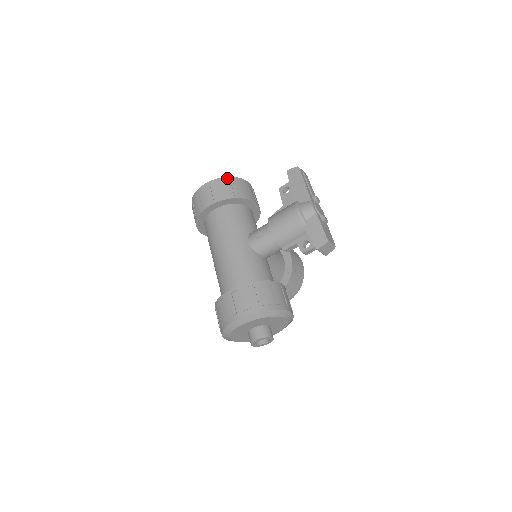
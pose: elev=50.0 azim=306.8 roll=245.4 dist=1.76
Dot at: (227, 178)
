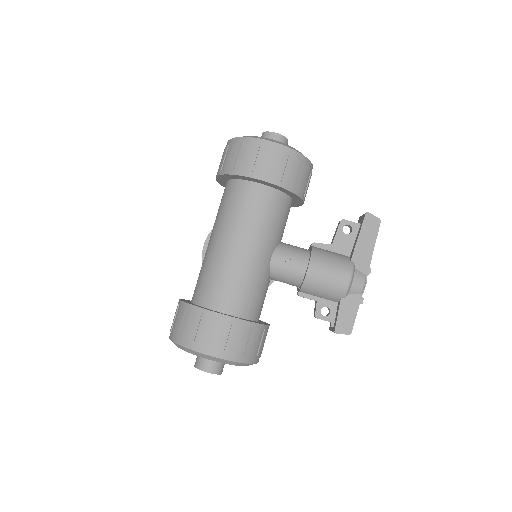
Dot at: (304, 158)
